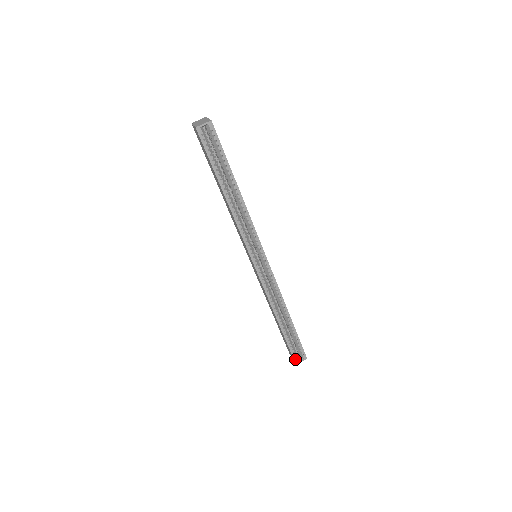
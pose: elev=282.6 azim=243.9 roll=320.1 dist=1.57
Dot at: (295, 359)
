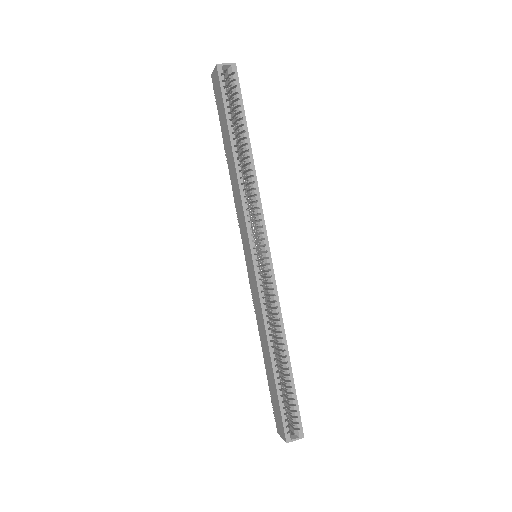
Dot at: (286, 433)
